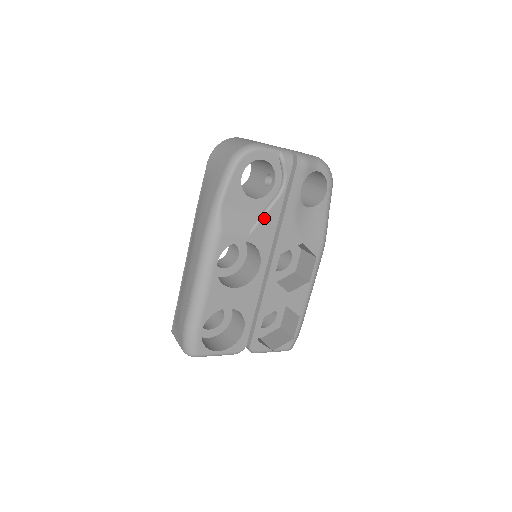
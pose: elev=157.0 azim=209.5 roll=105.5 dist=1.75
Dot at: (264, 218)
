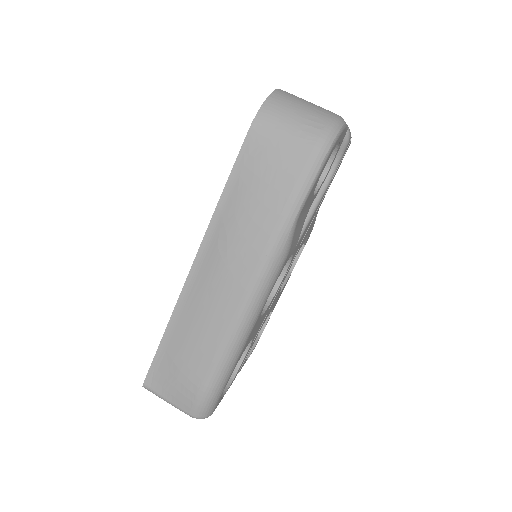
Dot at: (311, 218)
